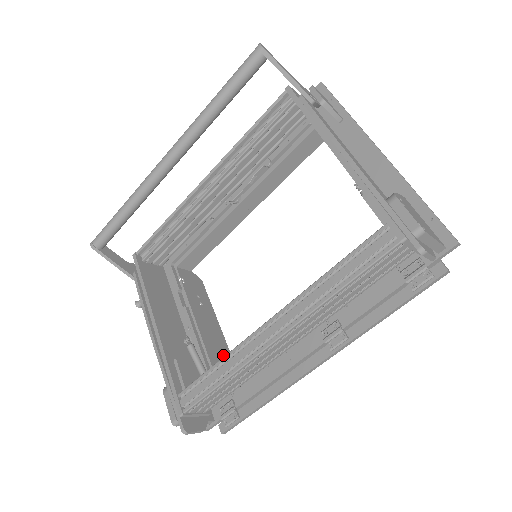
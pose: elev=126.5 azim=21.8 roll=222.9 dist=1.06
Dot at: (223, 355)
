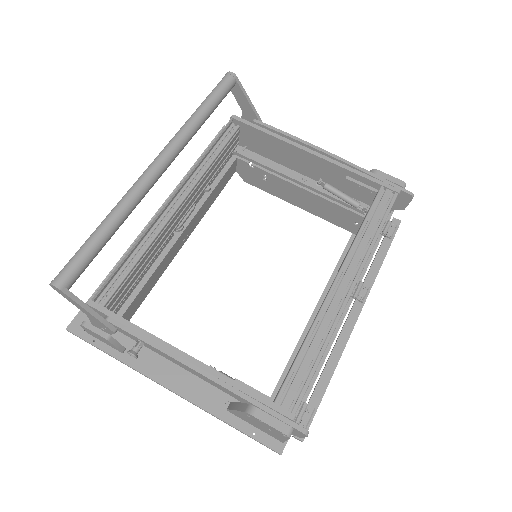
Dot at: occluded
